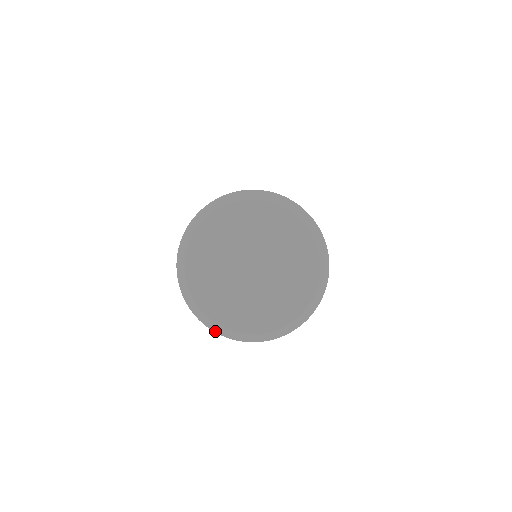
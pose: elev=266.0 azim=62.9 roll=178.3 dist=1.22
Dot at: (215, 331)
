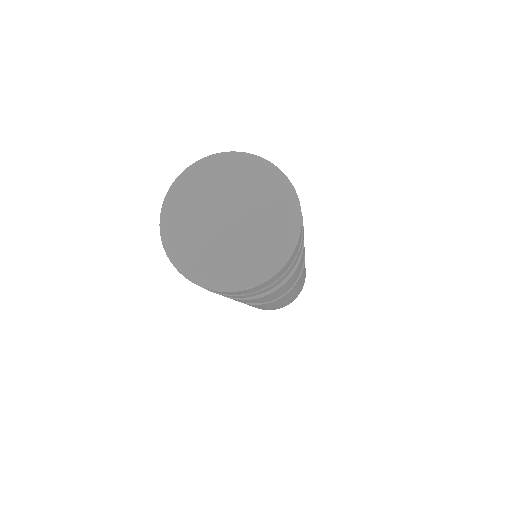
Dot at: (260, 283)
